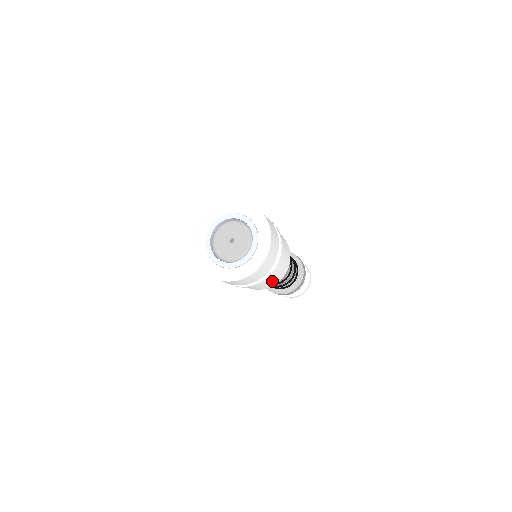
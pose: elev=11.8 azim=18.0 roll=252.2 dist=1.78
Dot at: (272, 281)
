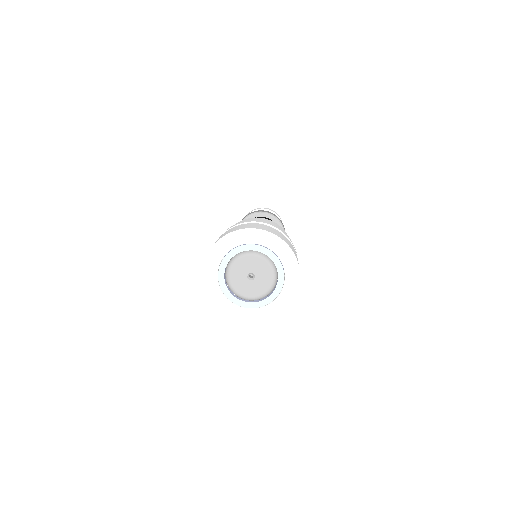
Dot at: occluded
